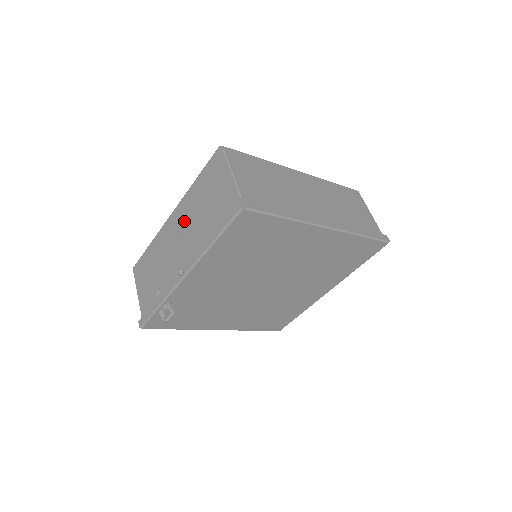
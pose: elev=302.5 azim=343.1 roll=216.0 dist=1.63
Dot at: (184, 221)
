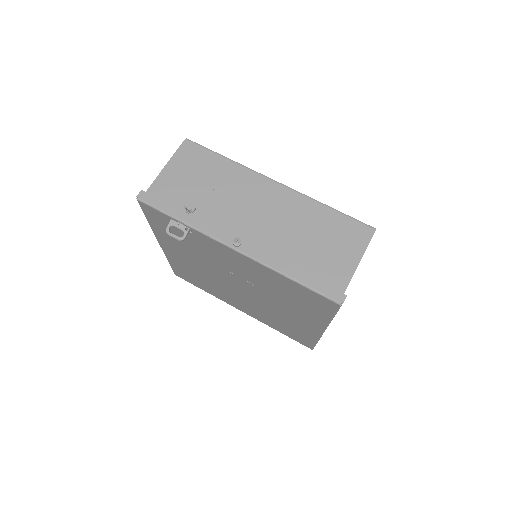
Dot at: (283, 211)
